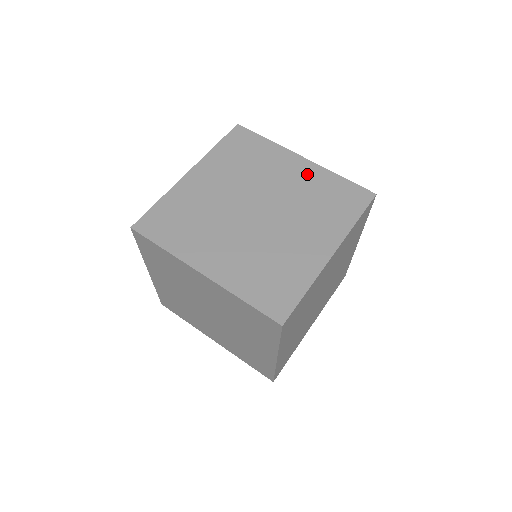
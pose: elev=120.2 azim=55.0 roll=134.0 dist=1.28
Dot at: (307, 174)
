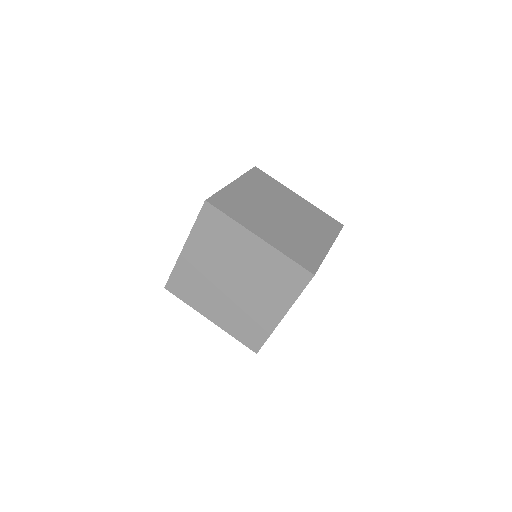
Dot at: (304, 204)
